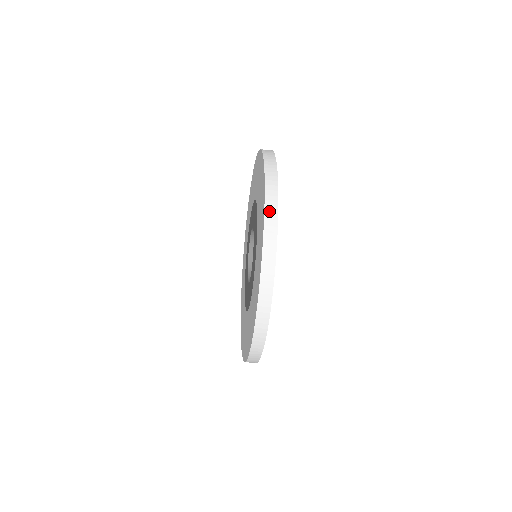
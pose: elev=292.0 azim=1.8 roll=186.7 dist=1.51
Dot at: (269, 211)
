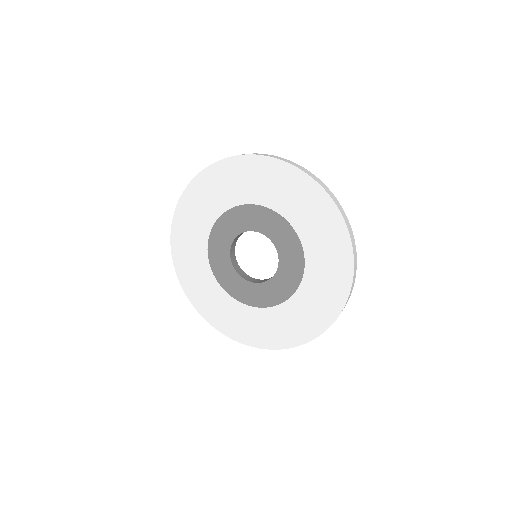
Dot at: (354, 248)
